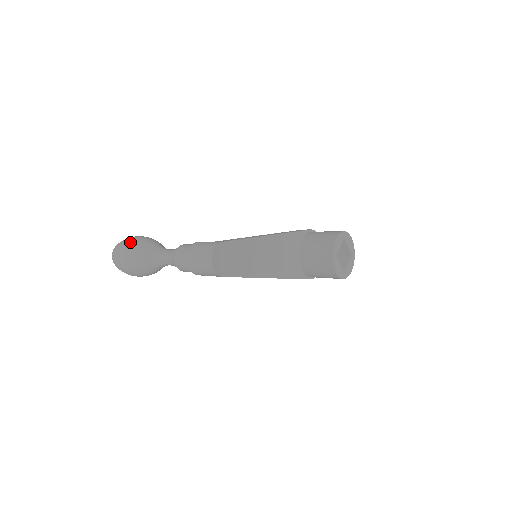
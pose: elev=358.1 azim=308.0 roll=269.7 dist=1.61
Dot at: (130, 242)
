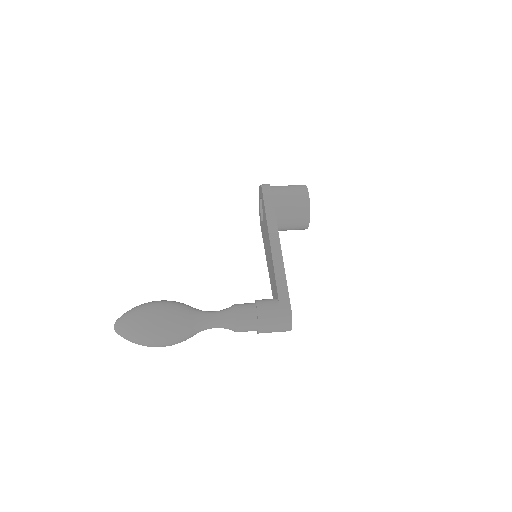
Dot at: (163, 328)
